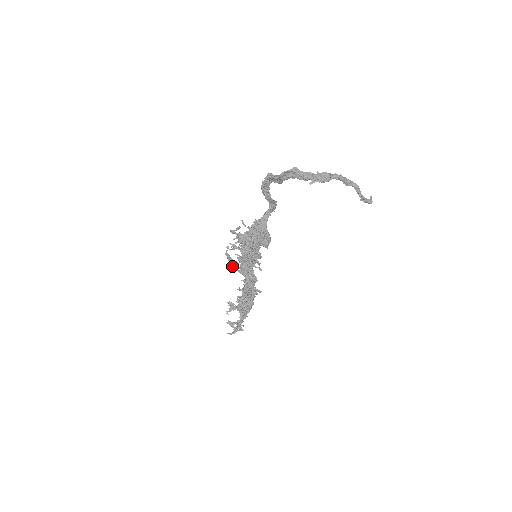
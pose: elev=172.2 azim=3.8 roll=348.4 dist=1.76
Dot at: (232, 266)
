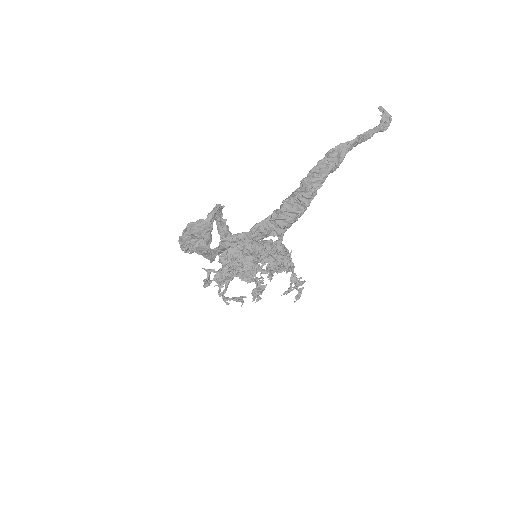
Dot at: occluded
